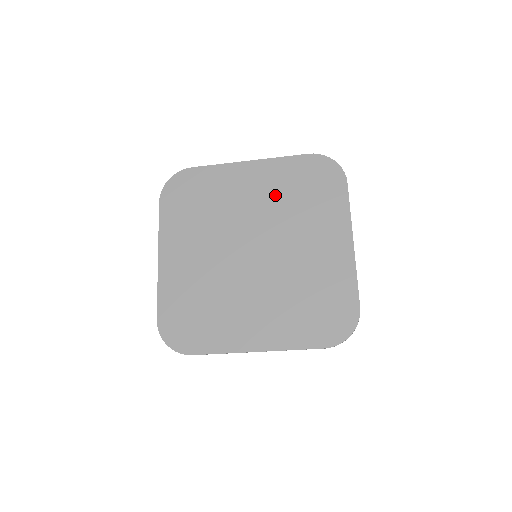
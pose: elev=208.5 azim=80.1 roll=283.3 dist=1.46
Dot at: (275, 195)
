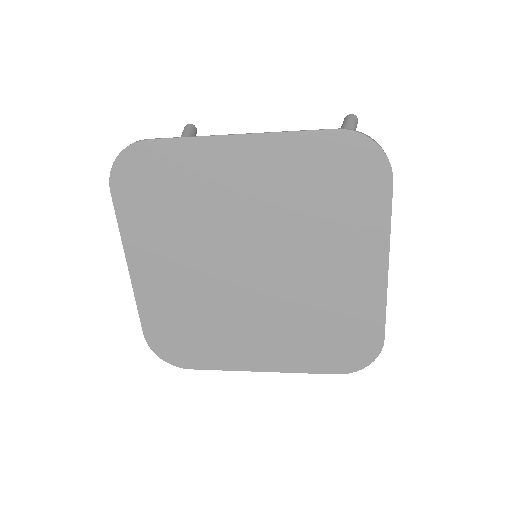
Dot at: (282, 195)
